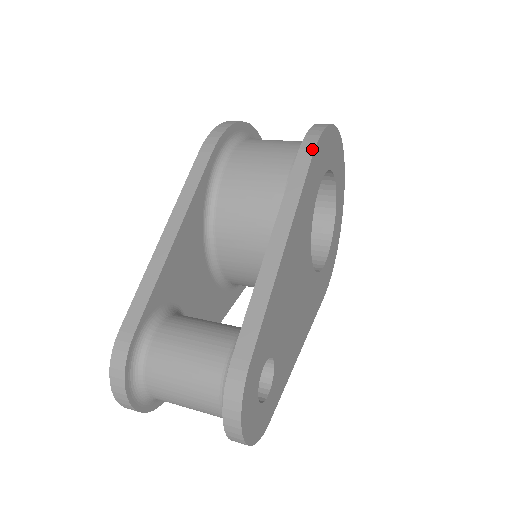
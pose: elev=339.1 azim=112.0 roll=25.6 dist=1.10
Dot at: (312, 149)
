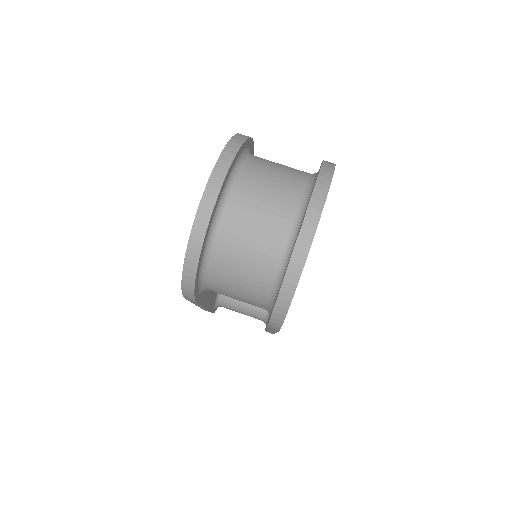
Dot at: (278, 330)
